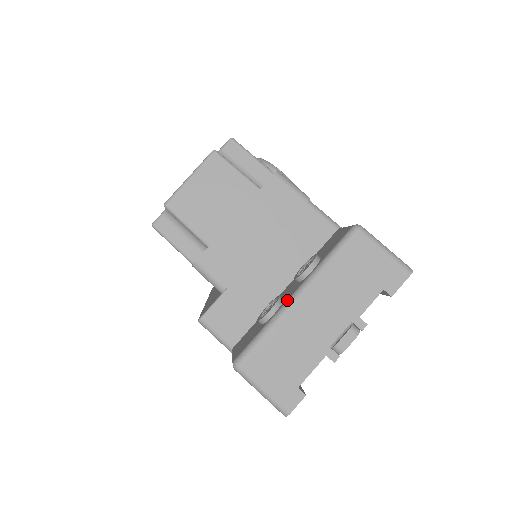
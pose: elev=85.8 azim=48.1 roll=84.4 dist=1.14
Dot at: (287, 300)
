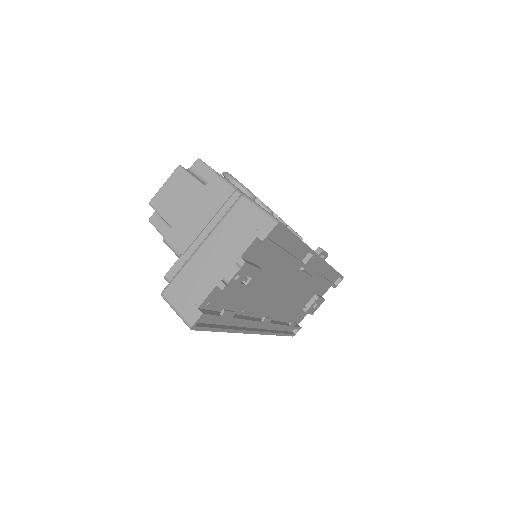
Dot at: (196, 249)
